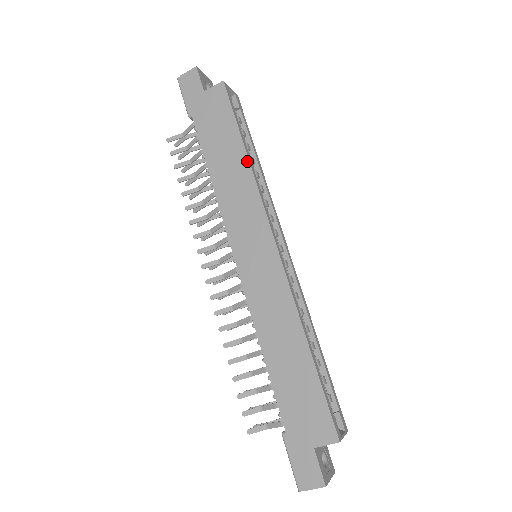
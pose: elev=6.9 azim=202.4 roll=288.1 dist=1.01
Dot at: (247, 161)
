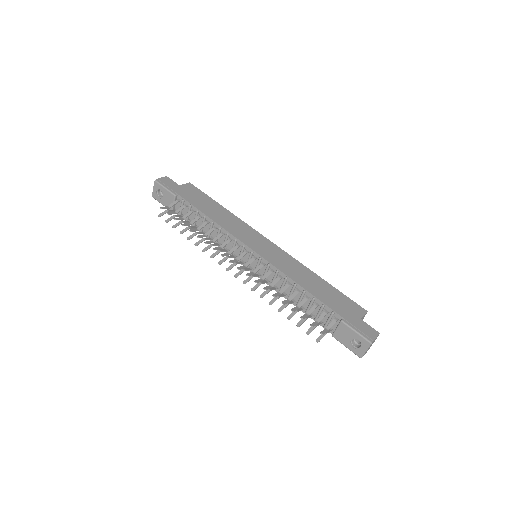
Dot at: (229, 211)
